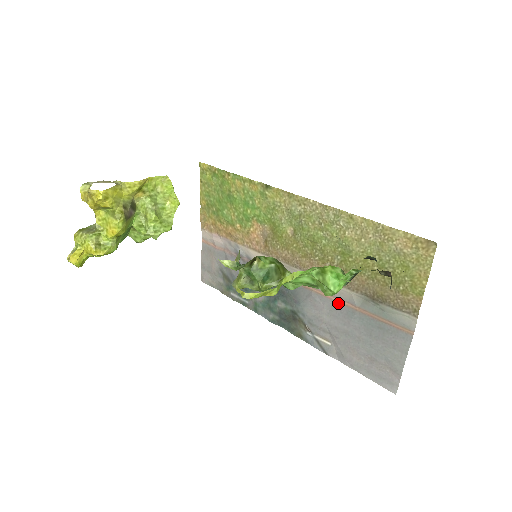
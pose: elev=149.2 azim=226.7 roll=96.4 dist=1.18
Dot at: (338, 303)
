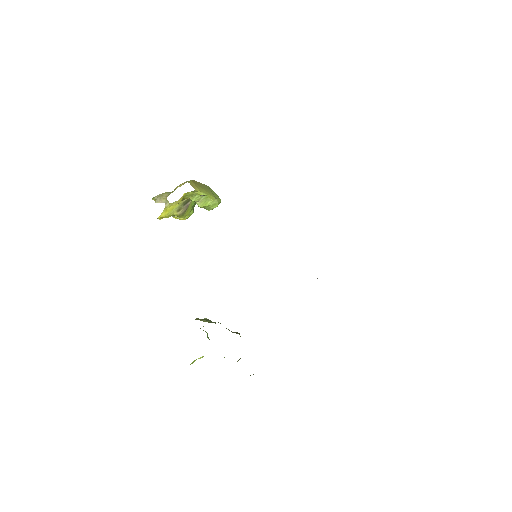
Dot at: occluded
